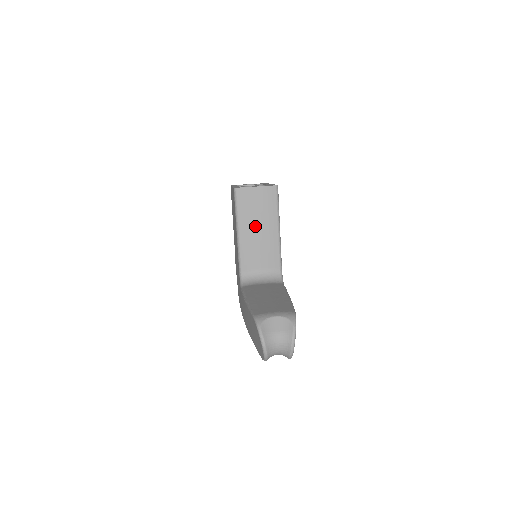
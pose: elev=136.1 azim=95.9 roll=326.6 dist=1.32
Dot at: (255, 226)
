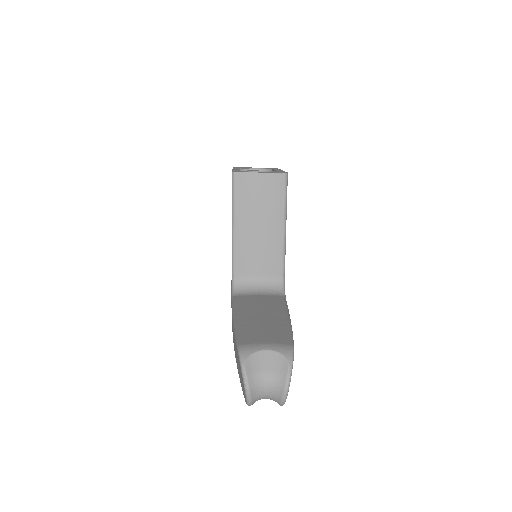
Dot at: (255, 222)
